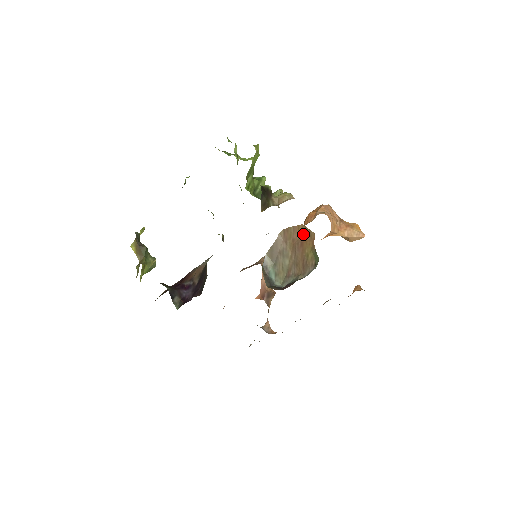
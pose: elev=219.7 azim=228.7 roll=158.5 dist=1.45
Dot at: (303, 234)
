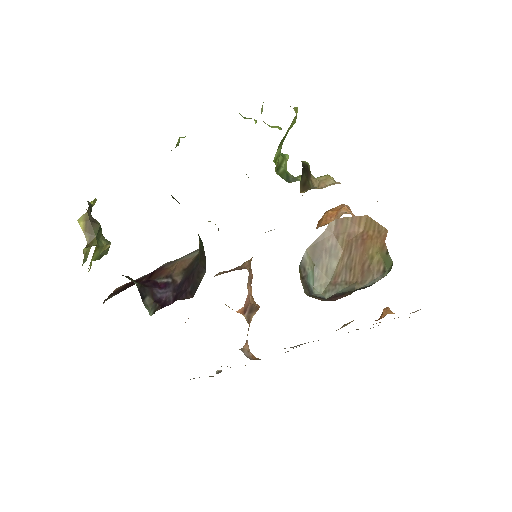
Dot at: (366, 228)
